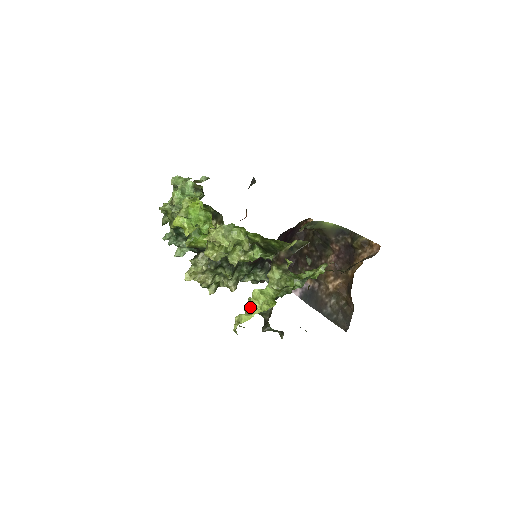
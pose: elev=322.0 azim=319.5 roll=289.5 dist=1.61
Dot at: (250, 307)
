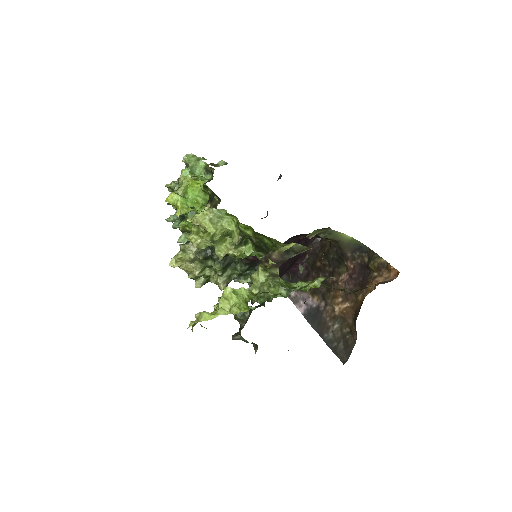
Dot at: (218, 306)
